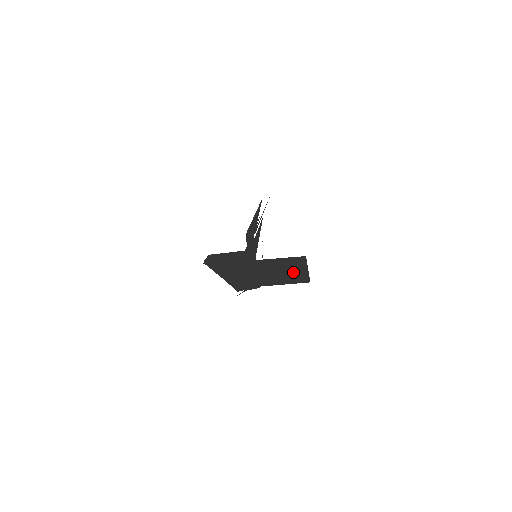
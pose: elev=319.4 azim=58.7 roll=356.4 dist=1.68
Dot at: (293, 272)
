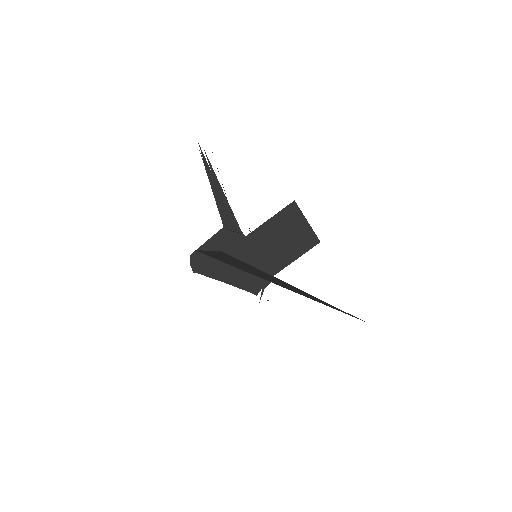
Dot at: (295, 236)
